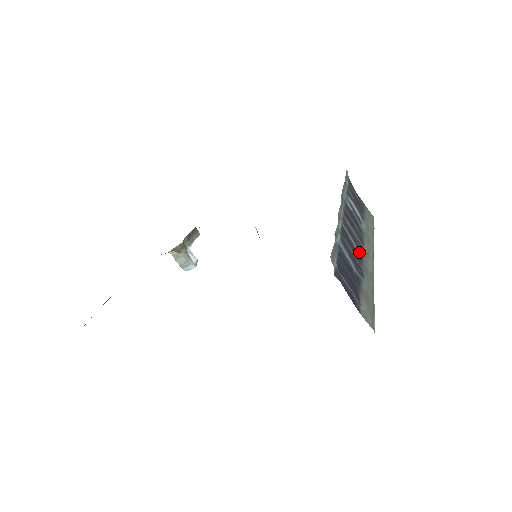
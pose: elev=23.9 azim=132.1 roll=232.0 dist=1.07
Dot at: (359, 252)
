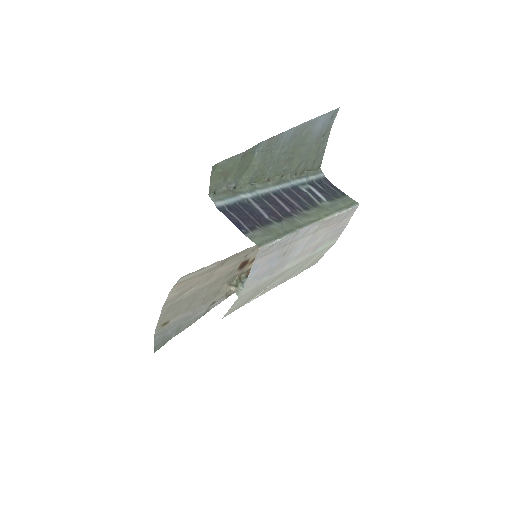
Dot at: (292, 213)
